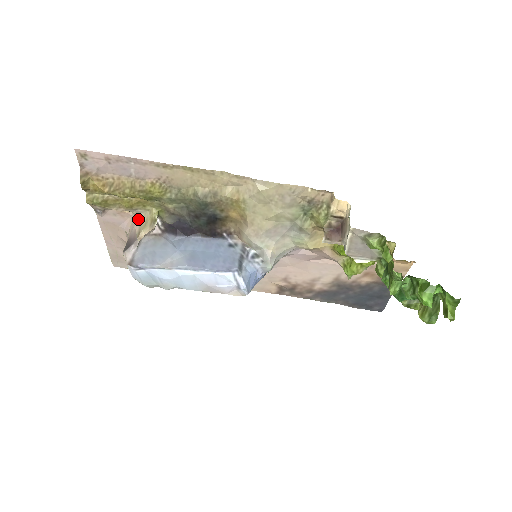
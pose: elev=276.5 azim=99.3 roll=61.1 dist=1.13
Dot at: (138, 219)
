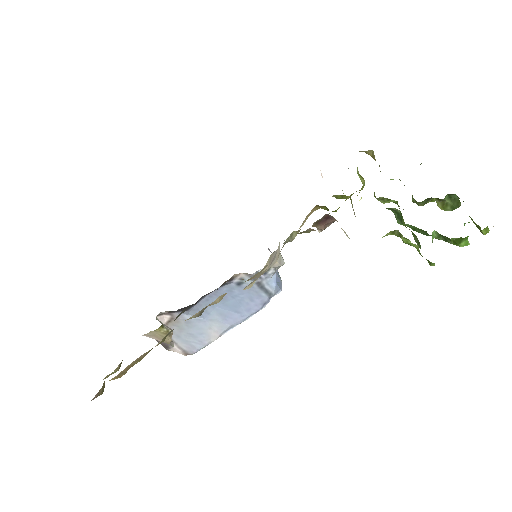
Dot at: (149, 336)
